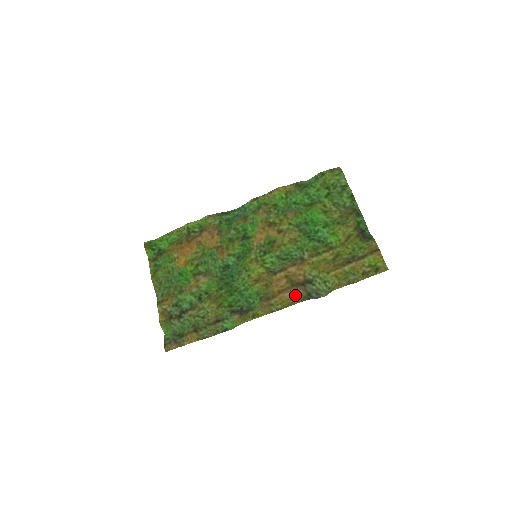
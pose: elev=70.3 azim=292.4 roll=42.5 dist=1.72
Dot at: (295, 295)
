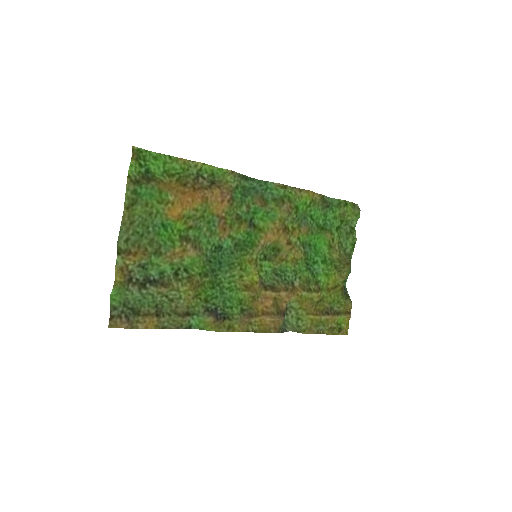
Dot at: (275, 324)
